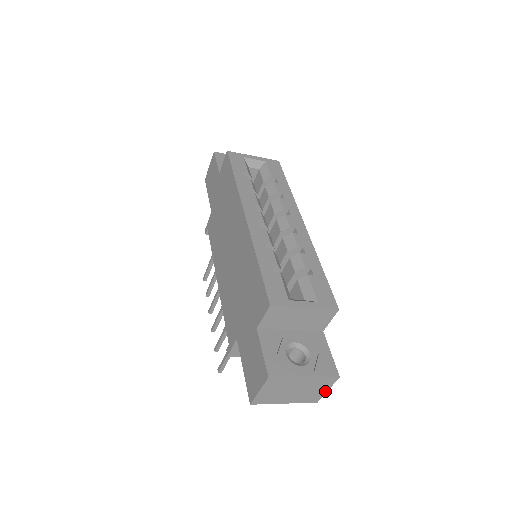
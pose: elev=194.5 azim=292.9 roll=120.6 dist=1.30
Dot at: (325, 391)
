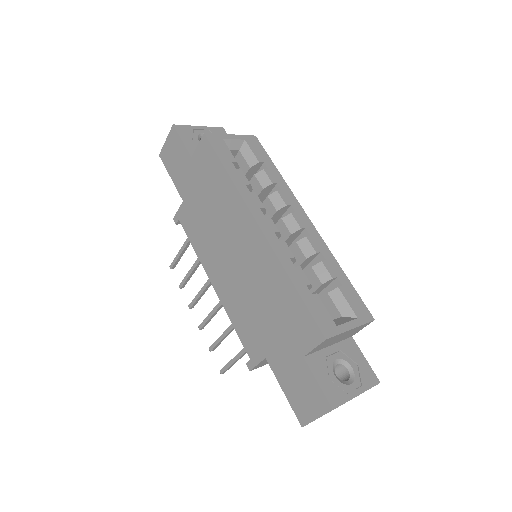
Dot at: occluded
